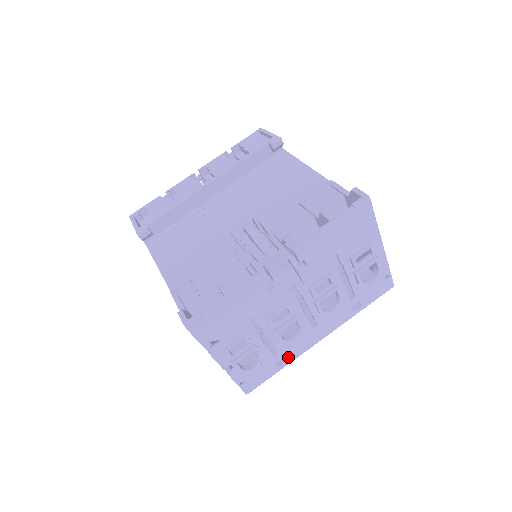
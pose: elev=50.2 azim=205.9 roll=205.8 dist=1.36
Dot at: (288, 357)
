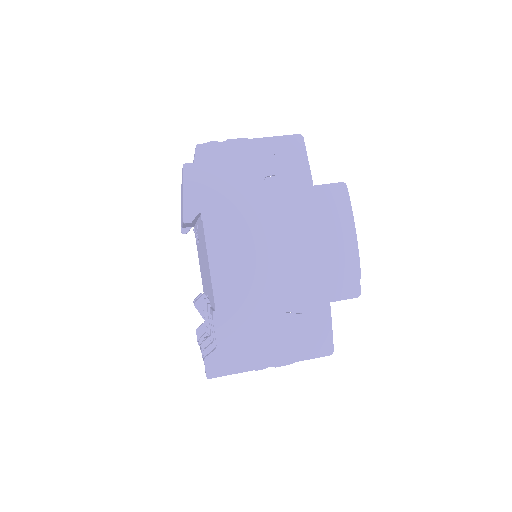
Dot at: occluded
